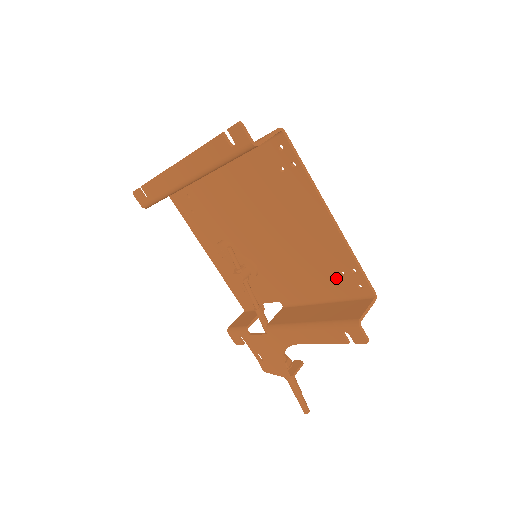
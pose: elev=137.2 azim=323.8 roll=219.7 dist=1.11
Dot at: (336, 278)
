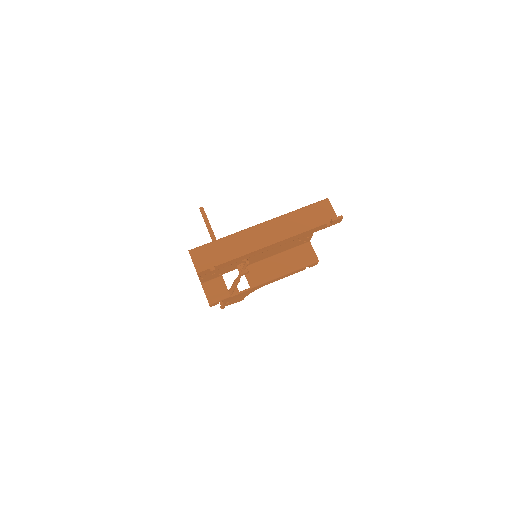
Dot at: (295, 243)
